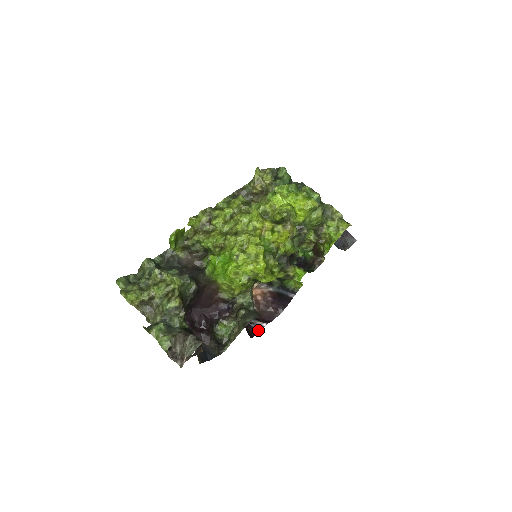
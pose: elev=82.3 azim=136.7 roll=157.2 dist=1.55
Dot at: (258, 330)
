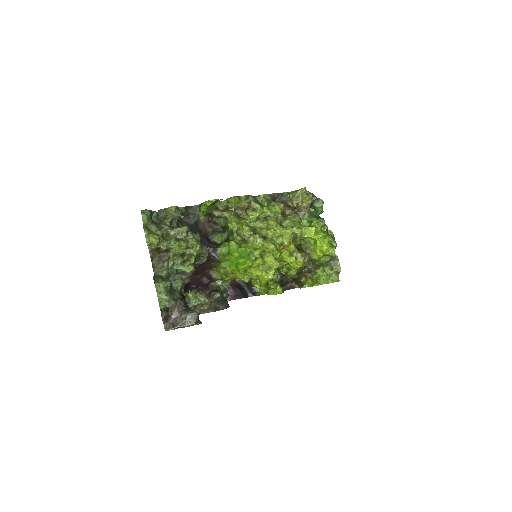
Dot at: occluded
